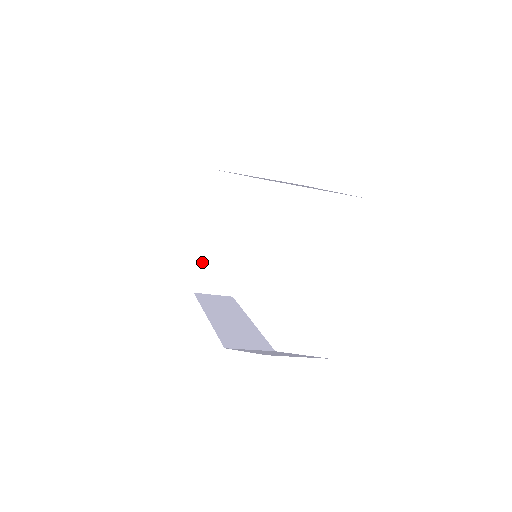
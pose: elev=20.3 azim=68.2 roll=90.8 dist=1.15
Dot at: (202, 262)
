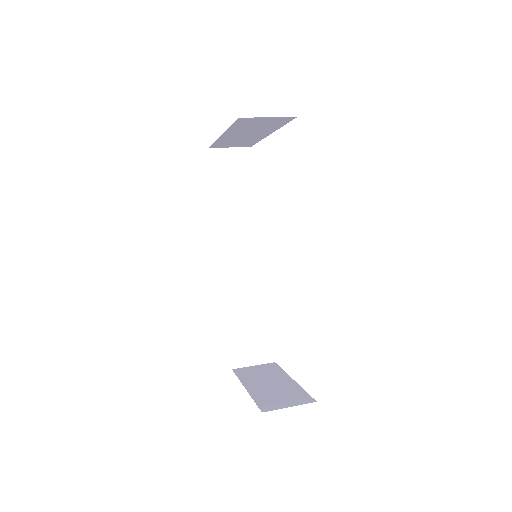
Dot at: (218, 142)
